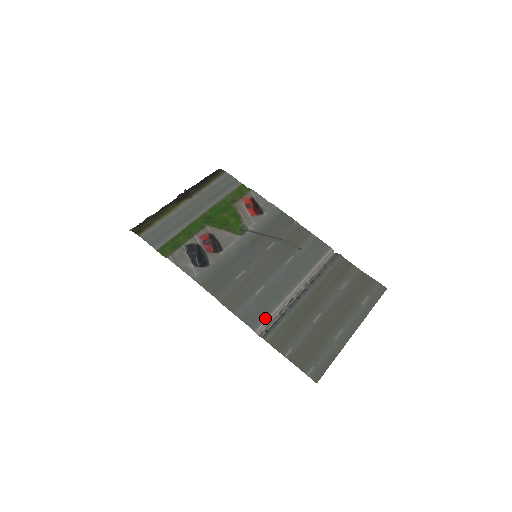
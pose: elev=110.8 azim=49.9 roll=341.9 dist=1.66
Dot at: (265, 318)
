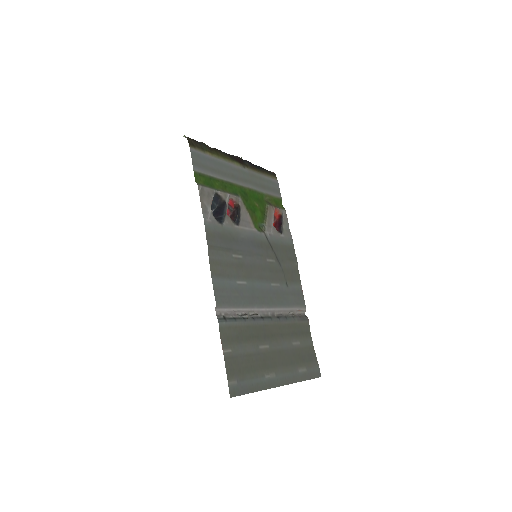
Dot at: (231, 307)
